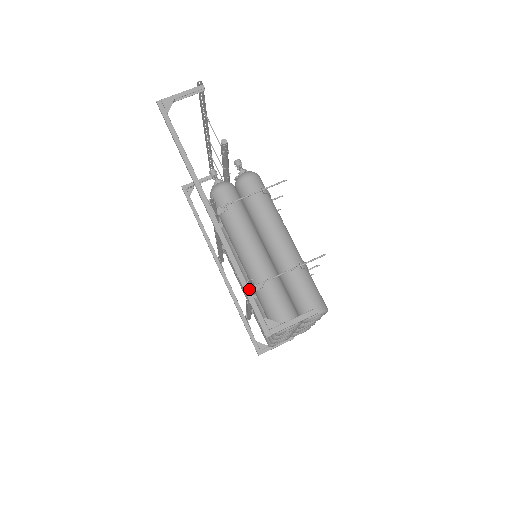
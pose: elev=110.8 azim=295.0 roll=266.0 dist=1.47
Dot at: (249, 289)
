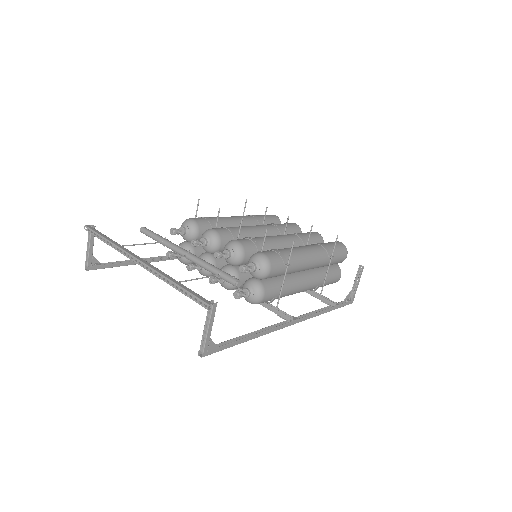
Dot at: (336, 307)
